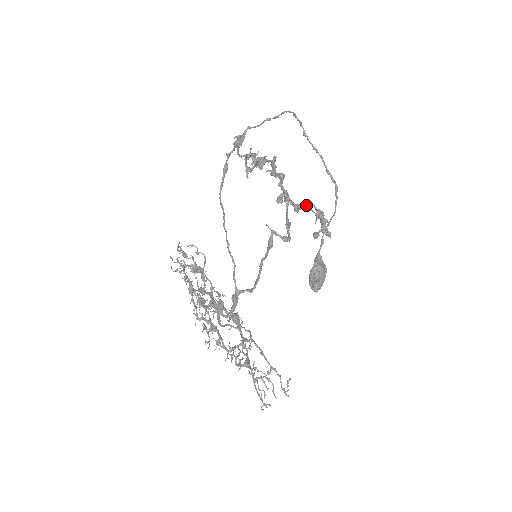
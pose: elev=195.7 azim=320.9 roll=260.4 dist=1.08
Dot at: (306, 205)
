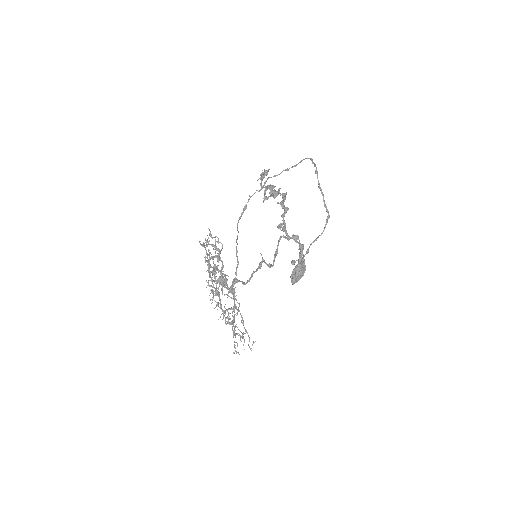
Dot at: (294, 239)
